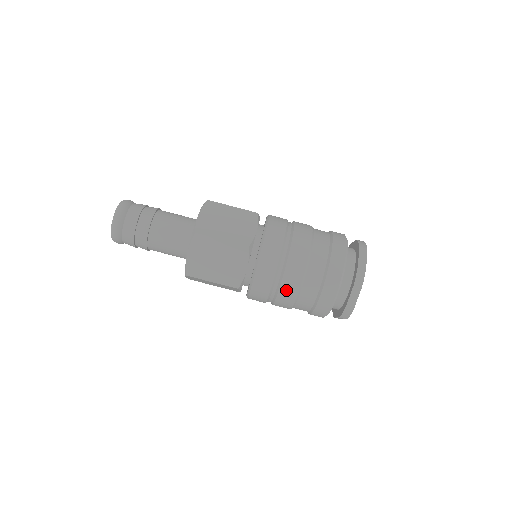
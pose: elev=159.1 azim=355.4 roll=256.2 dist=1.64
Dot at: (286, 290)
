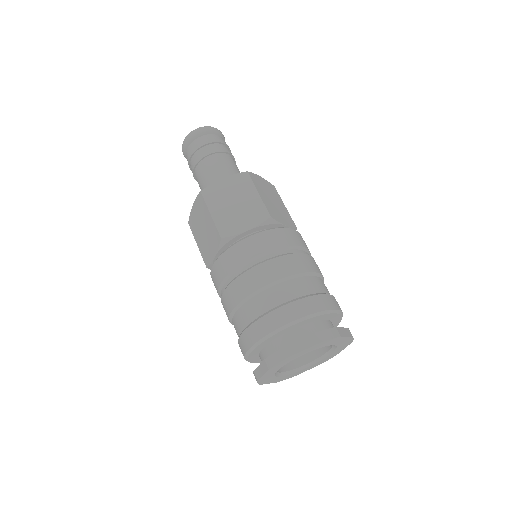
Dot at: (256, 274)
